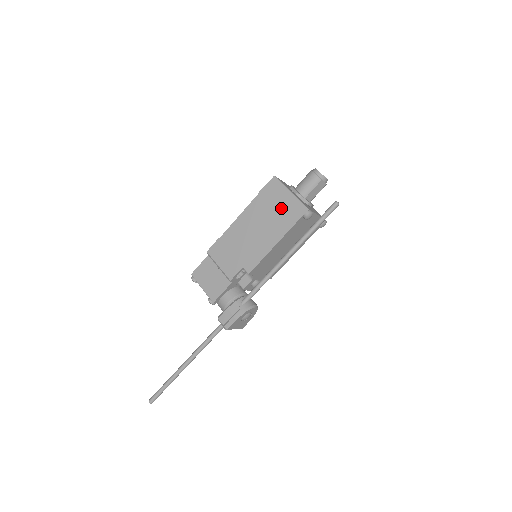
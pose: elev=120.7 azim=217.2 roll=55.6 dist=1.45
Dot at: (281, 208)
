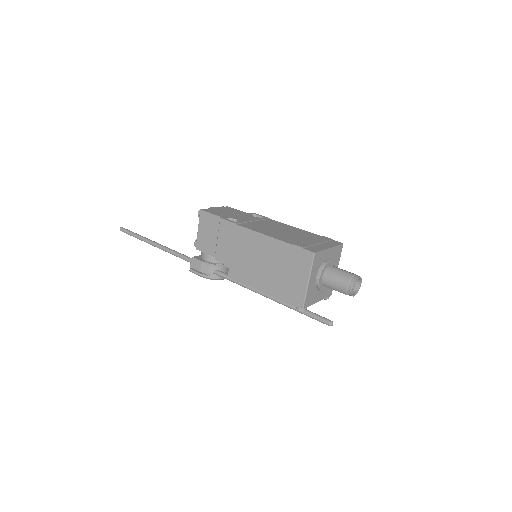
Dot at: (290, 279)
